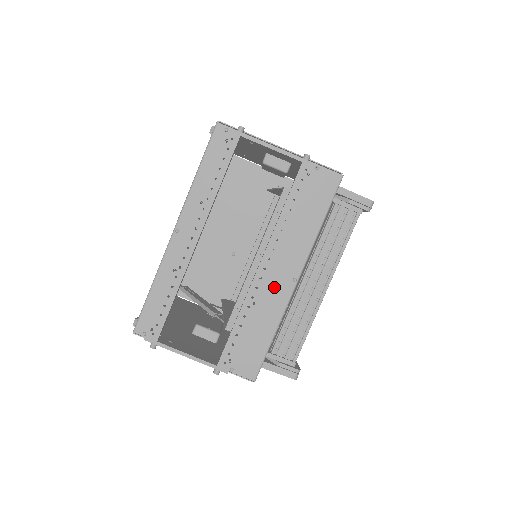
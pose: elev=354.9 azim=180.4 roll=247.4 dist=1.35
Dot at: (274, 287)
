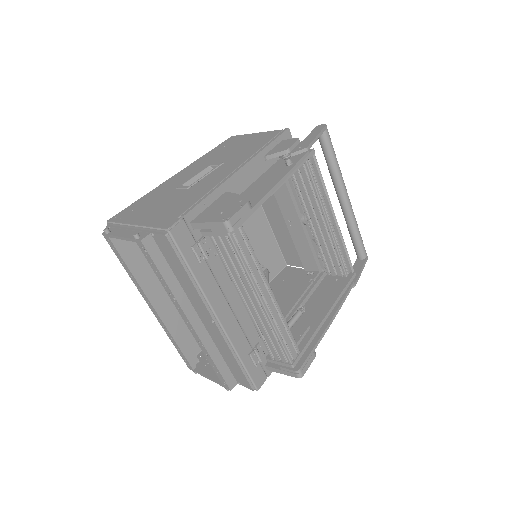
Dot at: (210, 328)
